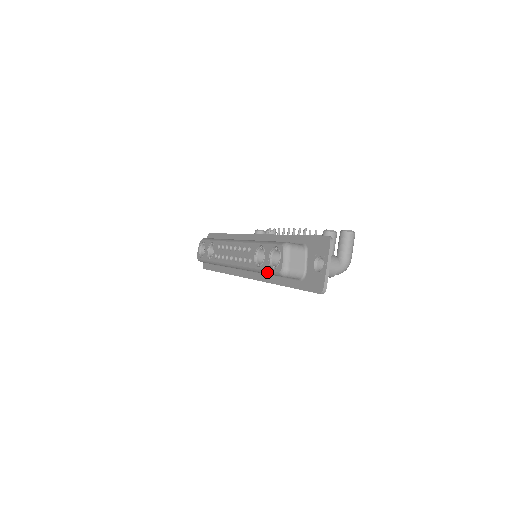
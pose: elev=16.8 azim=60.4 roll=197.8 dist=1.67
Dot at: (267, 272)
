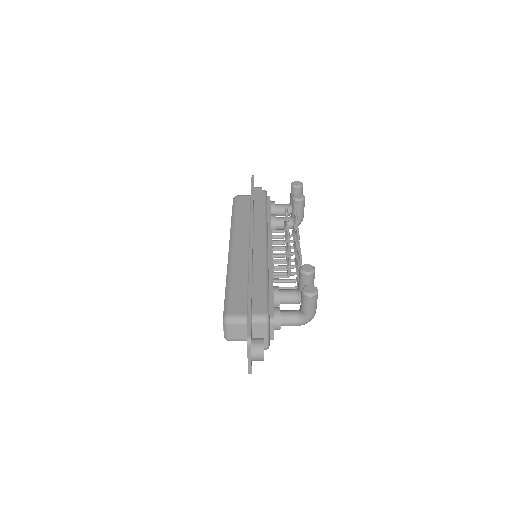
Dot at: occluded
